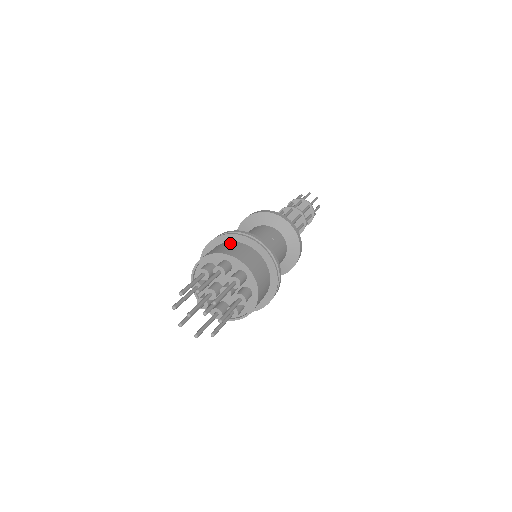
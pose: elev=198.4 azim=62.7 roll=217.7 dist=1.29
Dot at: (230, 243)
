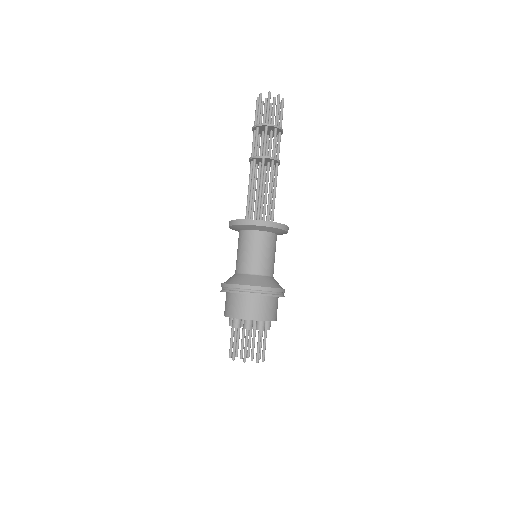
Dot at: (243, 298)
